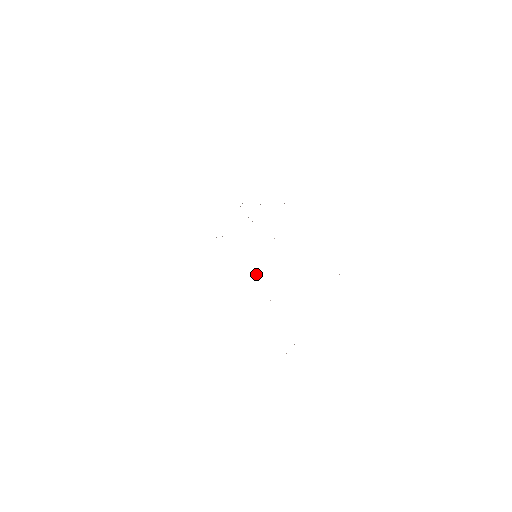
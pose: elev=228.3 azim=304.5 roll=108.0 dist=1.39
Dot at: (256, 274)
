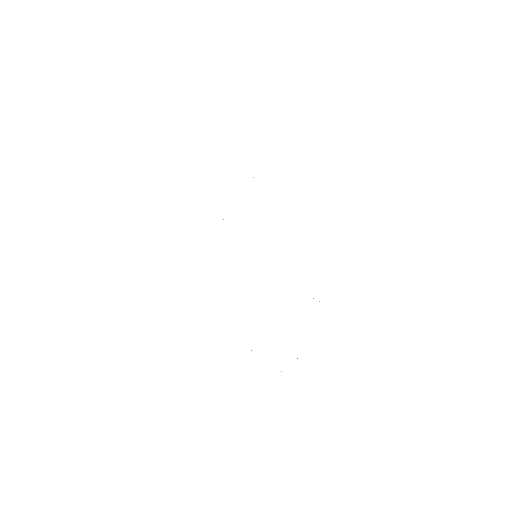
Dot at: occluded
